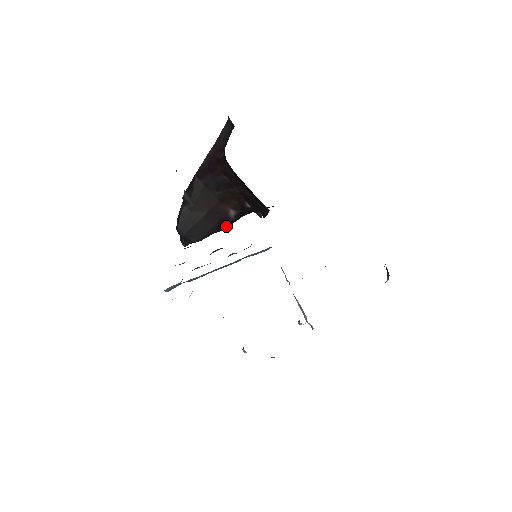
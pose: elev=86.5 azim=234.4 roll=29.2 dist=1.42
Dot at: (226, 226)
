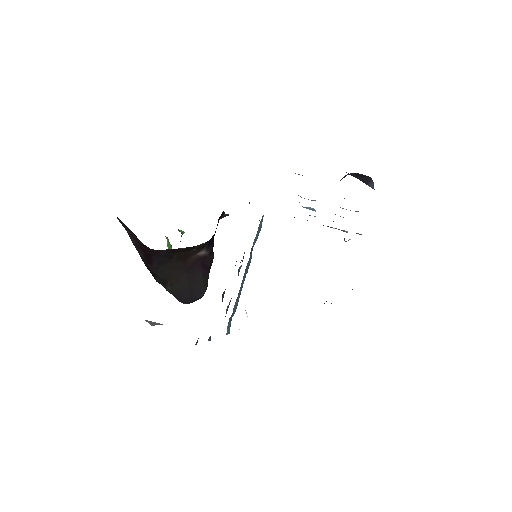
Dot at: (211, 259)
